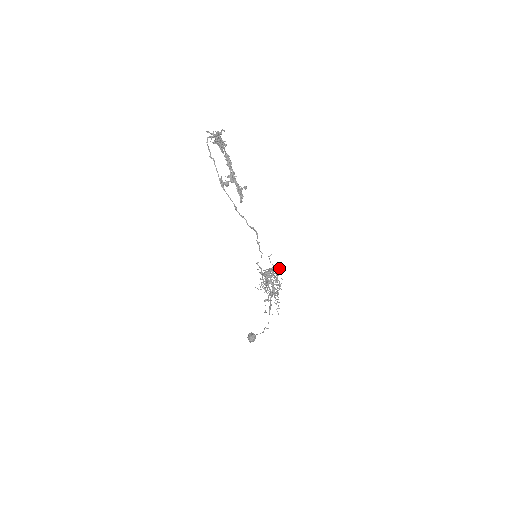
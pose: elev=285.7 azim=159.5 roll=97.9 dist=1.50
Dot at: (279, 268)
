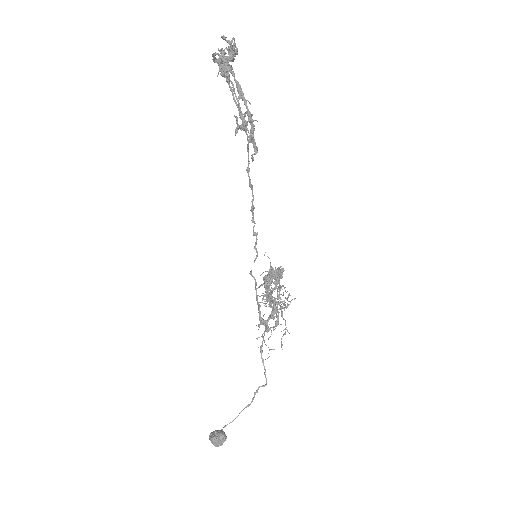
Dot at: occluded
